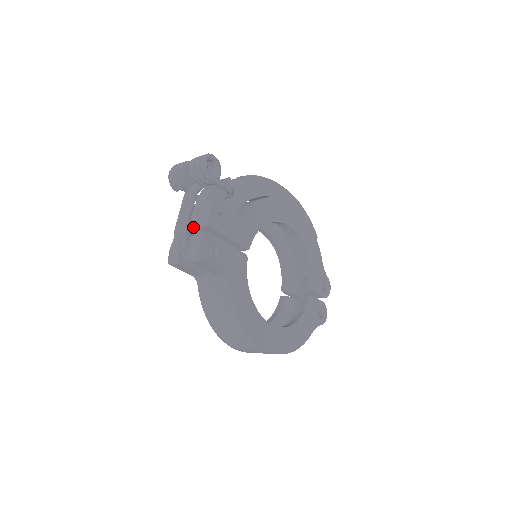
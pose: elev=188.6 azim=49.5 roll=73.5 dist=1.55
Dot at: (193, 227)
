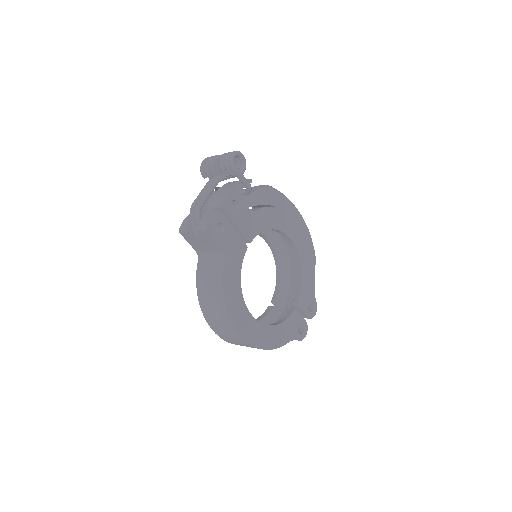
Dot at: (209, 208)
